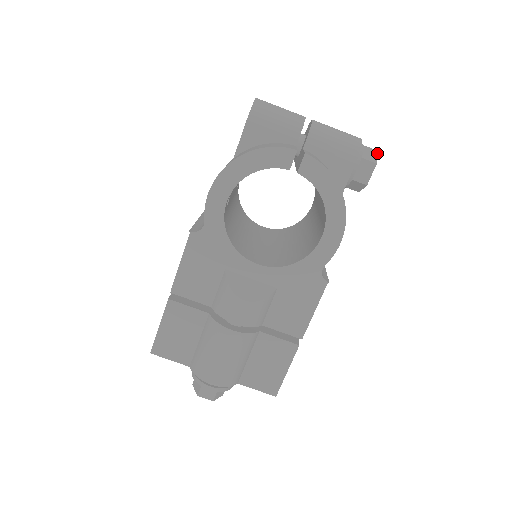
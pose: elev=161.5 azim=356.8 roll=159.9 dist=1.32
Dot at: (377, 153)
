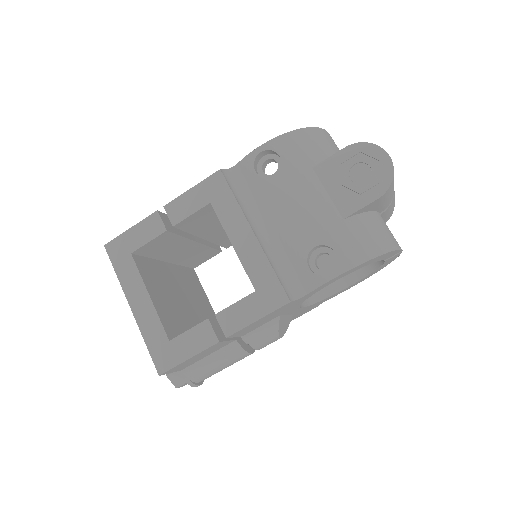
Dot at: occluded
